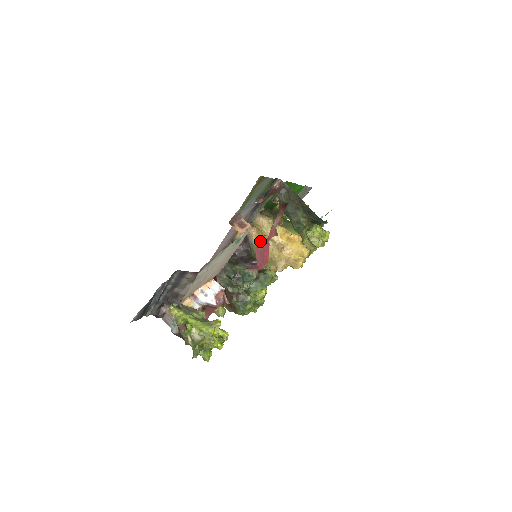
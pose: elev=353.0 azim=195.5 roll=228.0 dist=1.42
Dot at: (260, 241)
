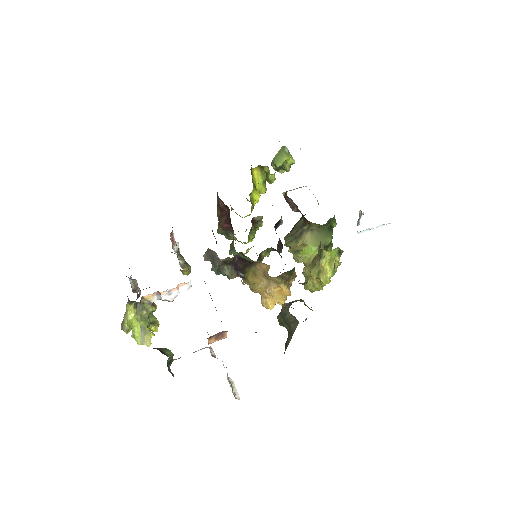
Dot at: (262, 271)
